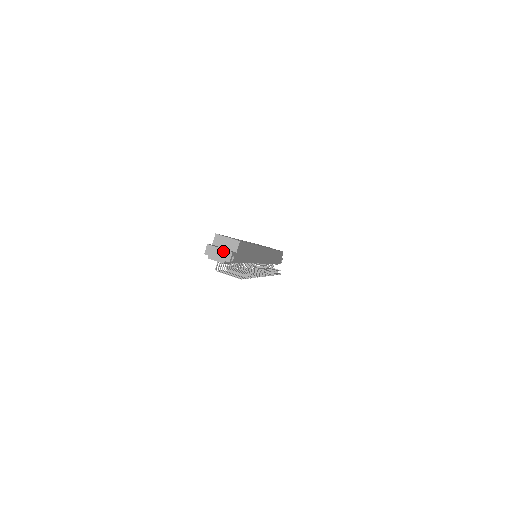
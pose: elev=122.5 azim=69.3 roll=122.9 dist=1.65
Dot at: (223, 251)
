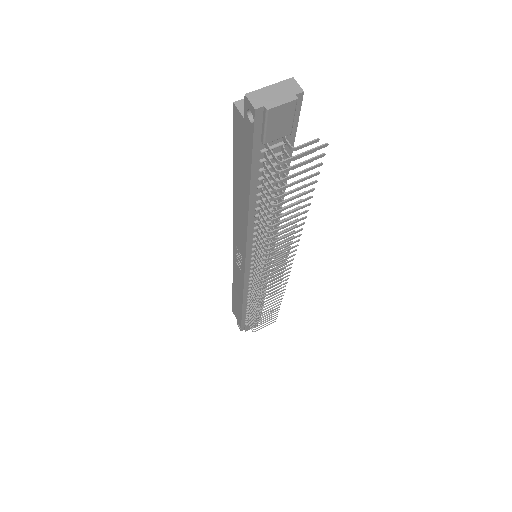
Dot at: (278, 85)
